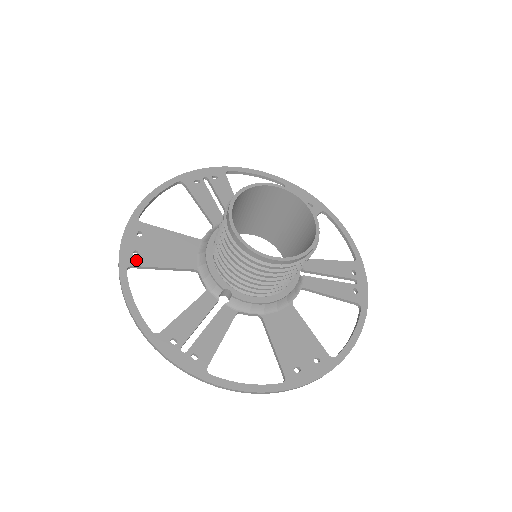
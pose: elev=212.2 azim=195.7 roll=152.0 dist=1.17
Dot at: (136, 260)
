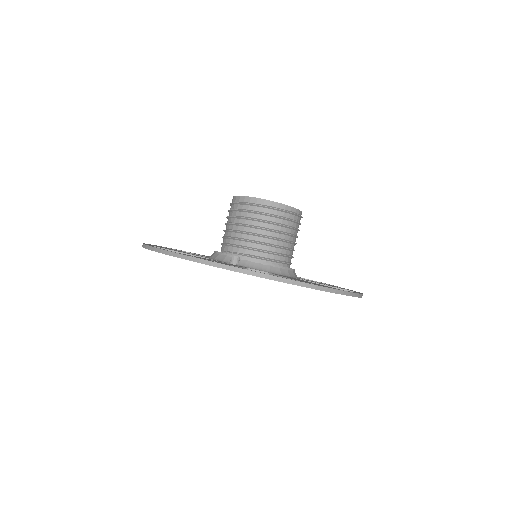
Dot at: (157, 247)
